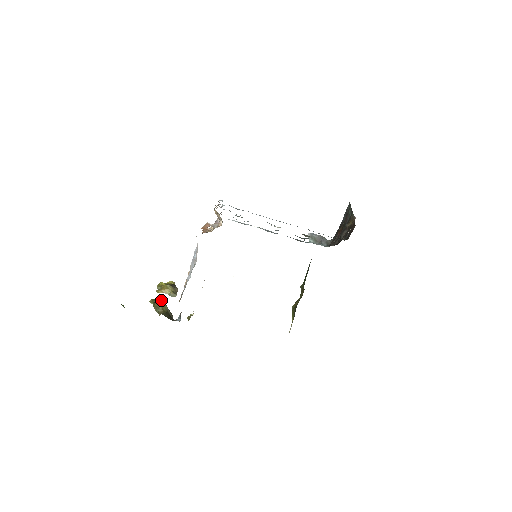
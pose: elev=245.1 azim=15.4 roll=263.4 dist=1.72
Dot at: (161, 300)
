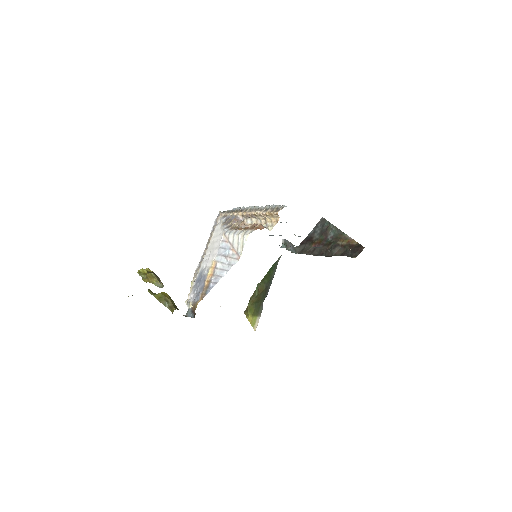
Dot at: occluded
